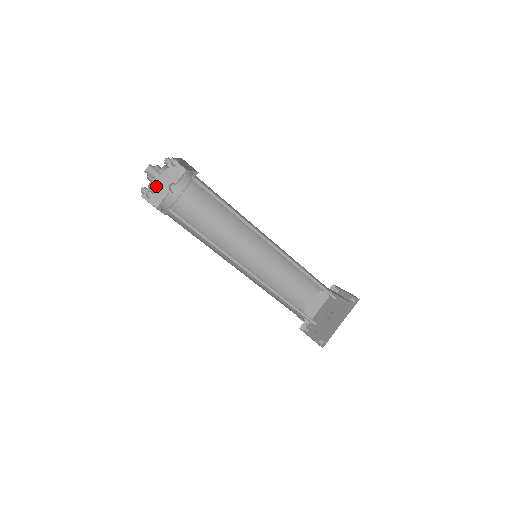
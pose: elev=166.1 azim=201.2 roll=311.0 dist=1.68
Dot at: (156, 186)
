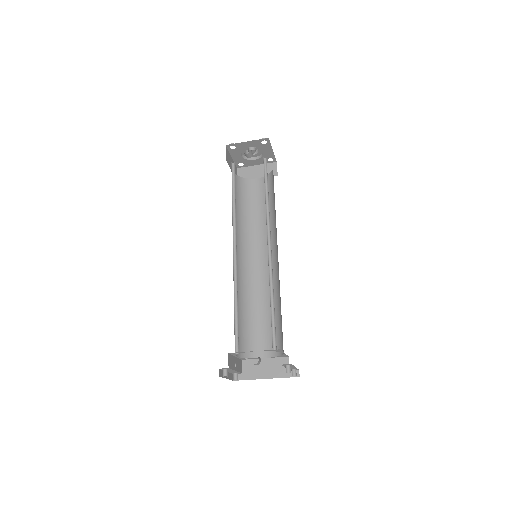
Dot at: (251, 170)
